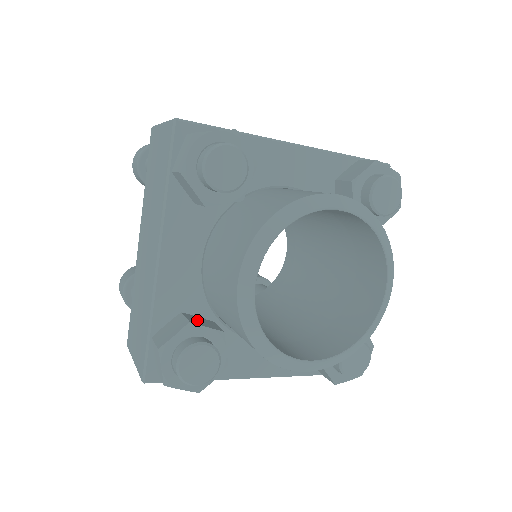
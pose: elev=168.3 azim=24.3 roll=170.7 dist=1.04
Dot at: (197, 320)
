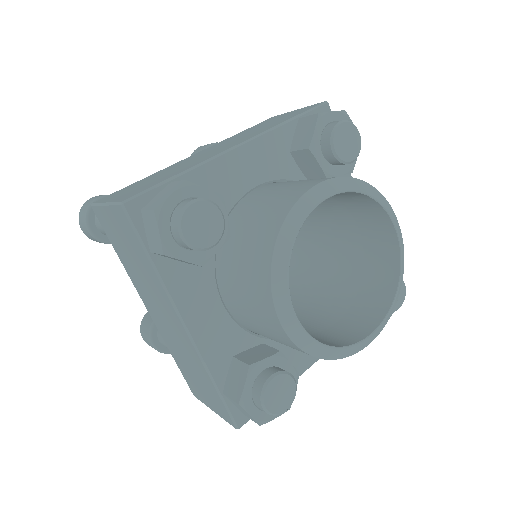
Dot at: occluded
